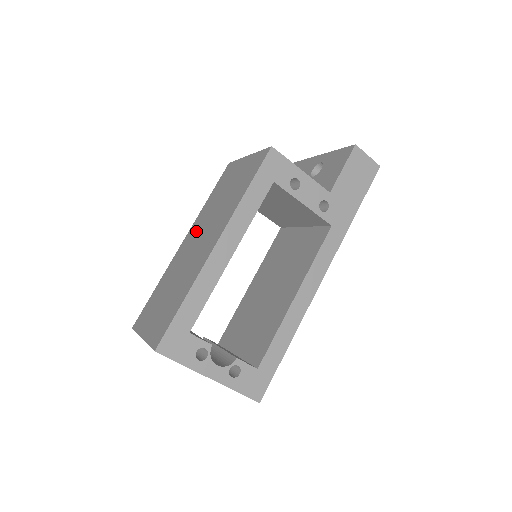
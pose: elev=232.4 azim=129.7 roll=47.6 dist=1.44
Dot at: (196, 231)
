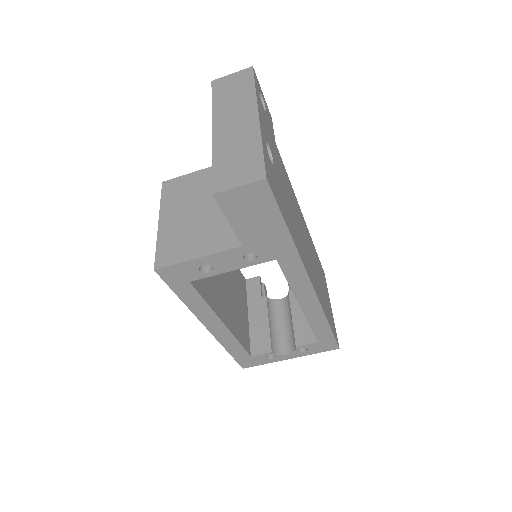
Dot at: occluded
